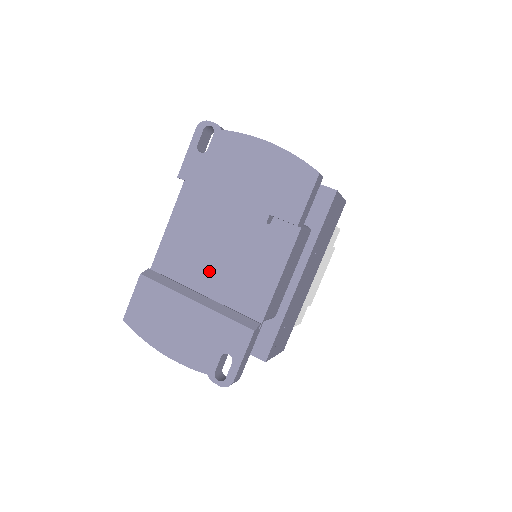
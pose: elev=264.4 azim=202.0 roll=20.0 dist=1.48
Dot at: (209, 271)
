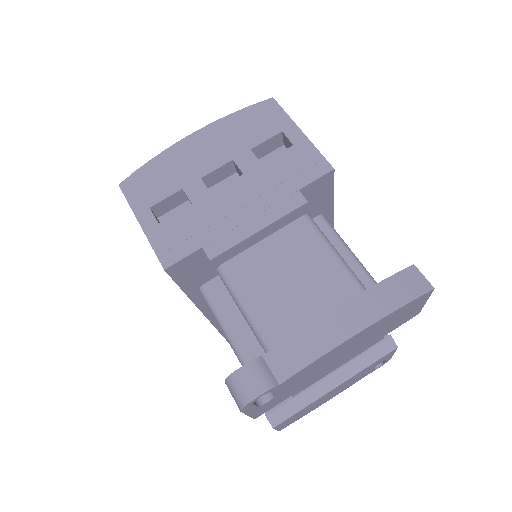
Dot at: occluded
